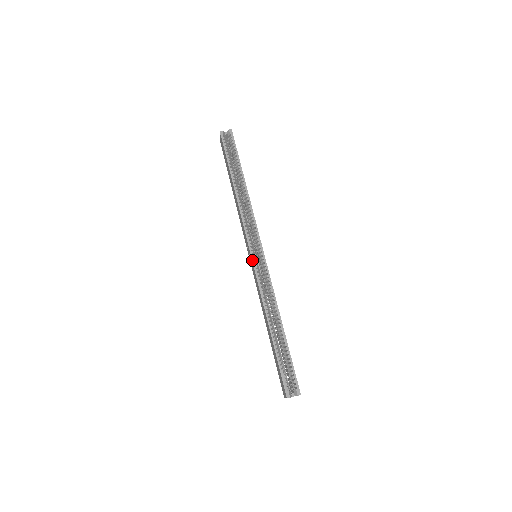
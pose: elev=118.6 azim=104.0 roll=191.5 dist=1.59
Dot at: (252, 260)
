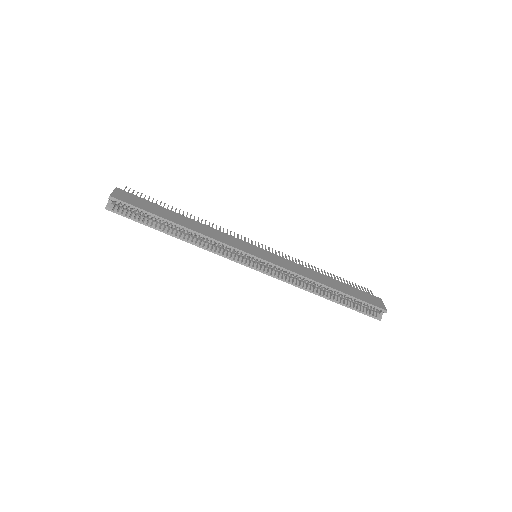
Dot at: occluded
